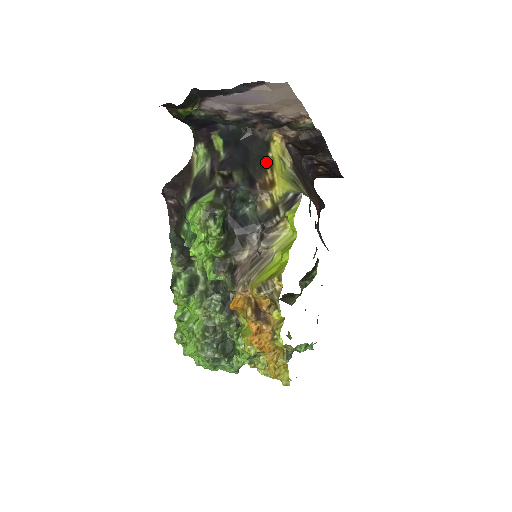
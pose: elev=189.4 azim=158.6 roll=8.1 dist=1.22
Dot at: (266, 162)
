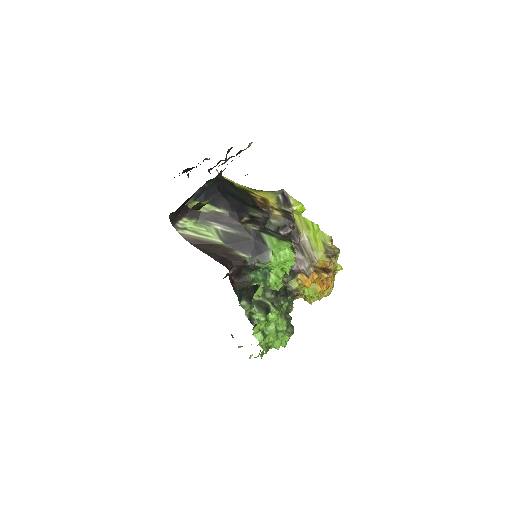
Dot at: (244, 191)
